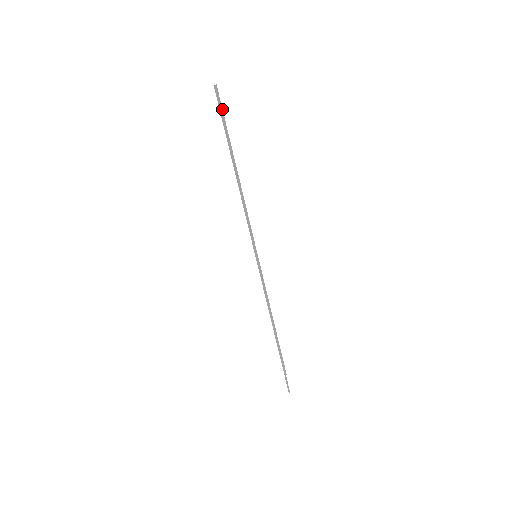
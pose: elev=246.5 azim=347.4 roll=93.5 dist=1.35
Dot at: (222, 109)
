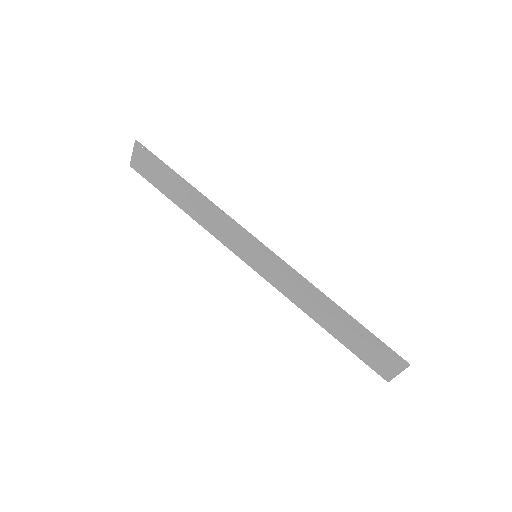
Dot at: (145, 178)
